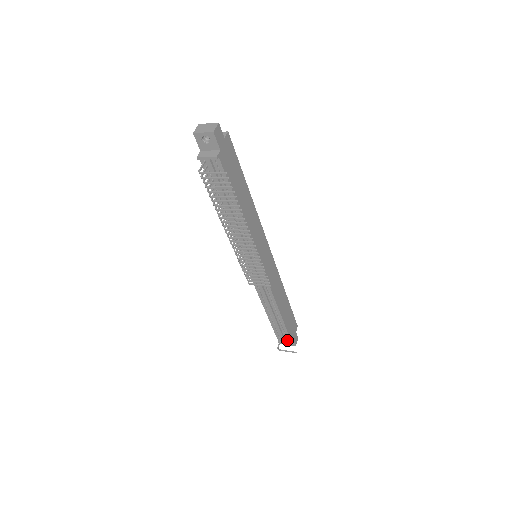
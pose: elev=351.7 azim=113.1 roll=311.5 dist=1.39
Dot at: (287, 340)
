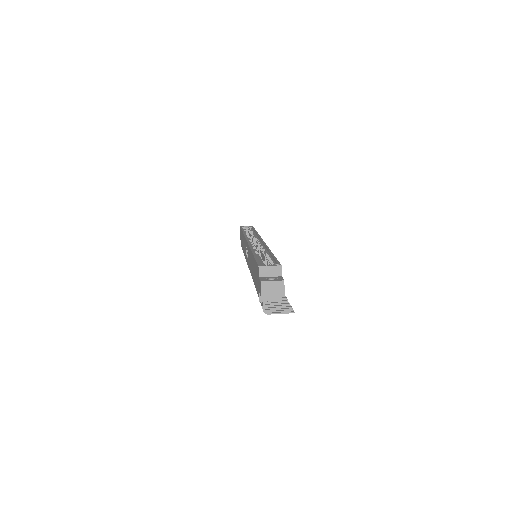
Dot at: occluded
